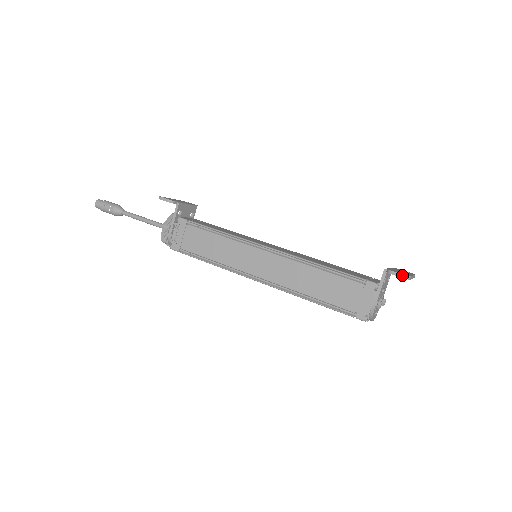
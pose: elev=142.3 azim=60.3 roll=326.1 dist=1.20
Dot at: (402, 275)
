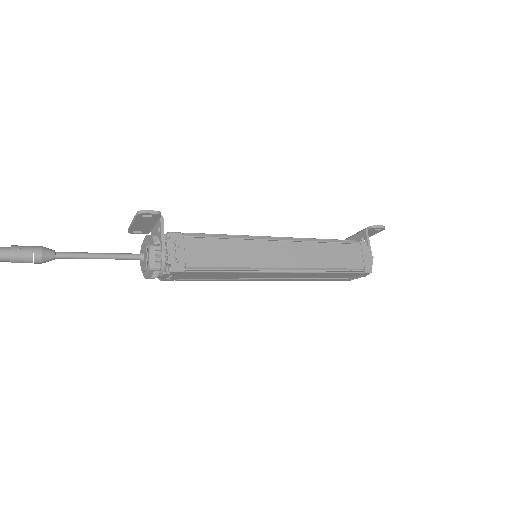
Dot at: (383, 226)
